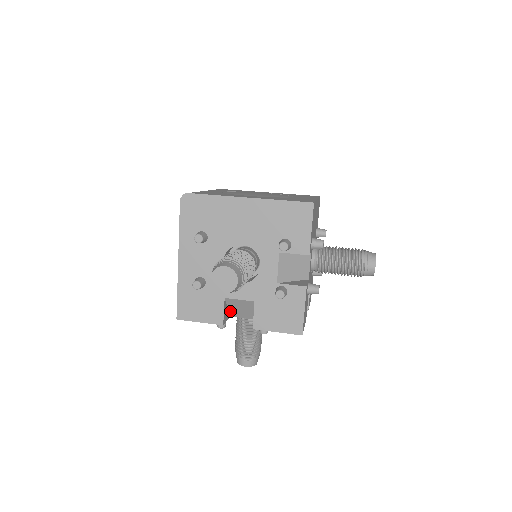
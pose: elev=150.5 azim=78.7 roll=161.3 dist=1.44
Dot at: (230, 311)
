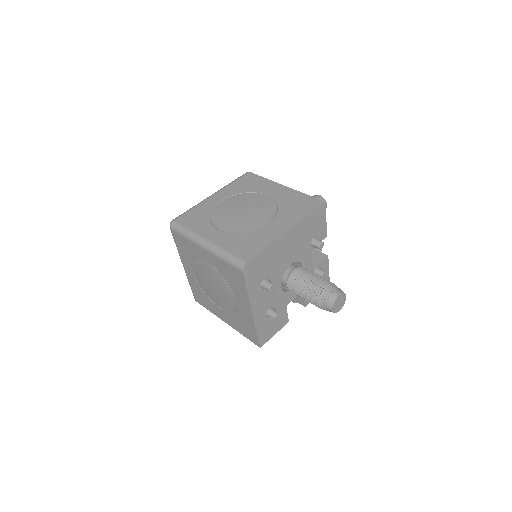
Dot at: occluded
